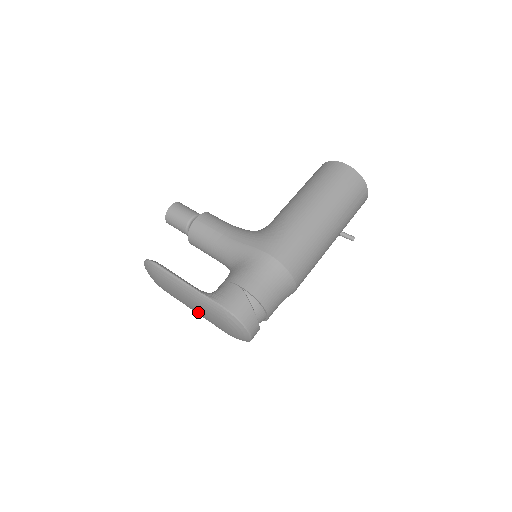
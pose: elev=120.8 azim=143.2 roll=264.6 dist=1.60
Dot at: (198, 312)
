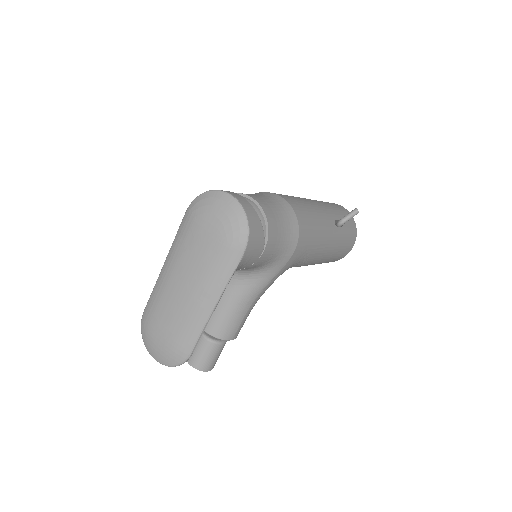
Dot at: (195, 278)
